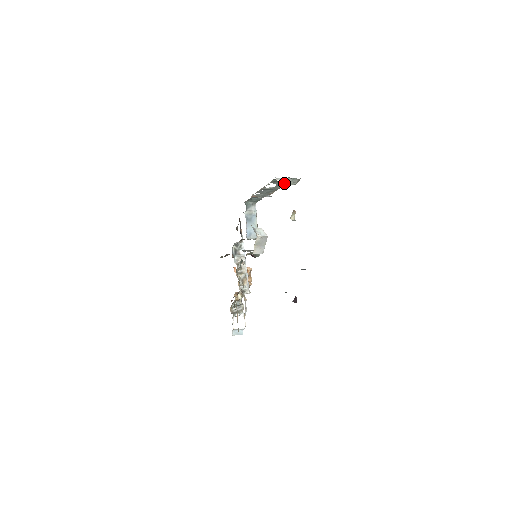
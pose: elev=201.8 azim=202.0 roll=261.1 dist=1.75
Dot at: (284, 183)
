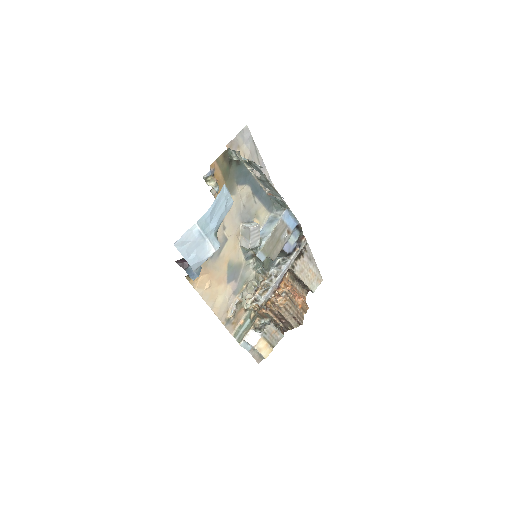
Dot at: (231, 156)
